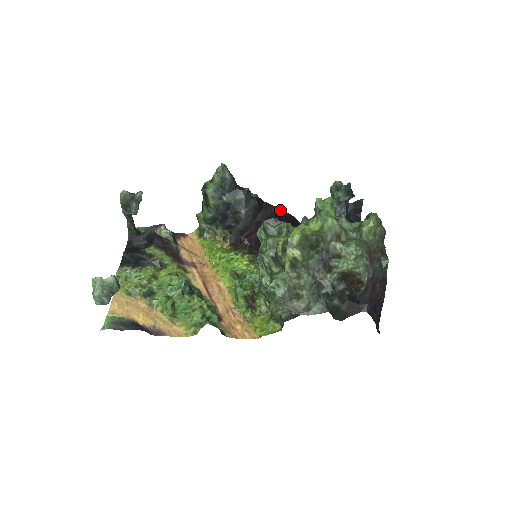
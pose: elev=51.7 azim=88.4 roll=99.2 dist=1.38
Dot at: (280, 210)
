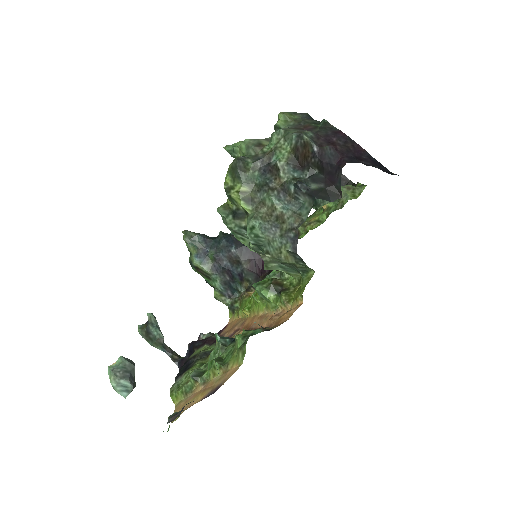
Dot at: occluded
